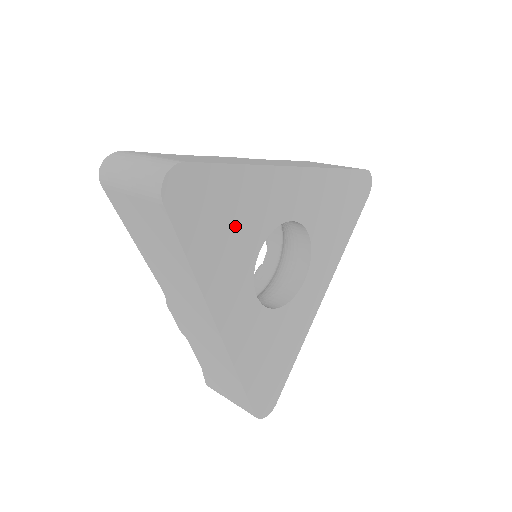
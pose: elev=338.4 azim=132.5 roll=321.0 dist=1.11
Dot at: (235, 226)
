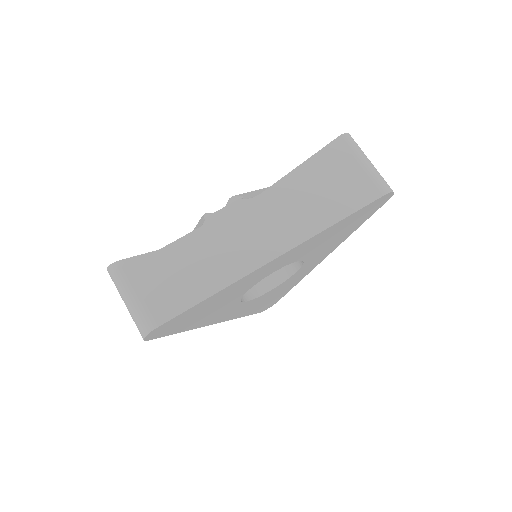
Dot at: (215, 306)
